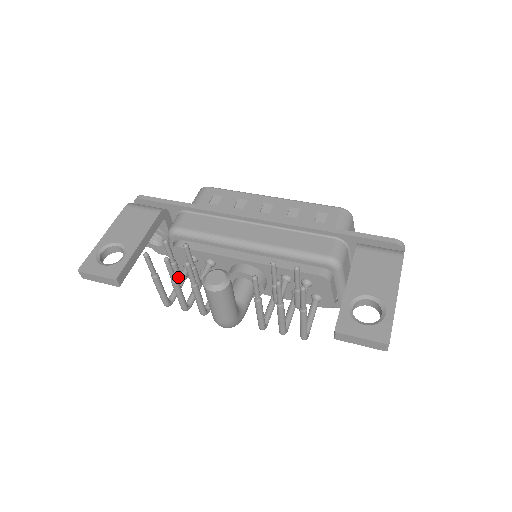
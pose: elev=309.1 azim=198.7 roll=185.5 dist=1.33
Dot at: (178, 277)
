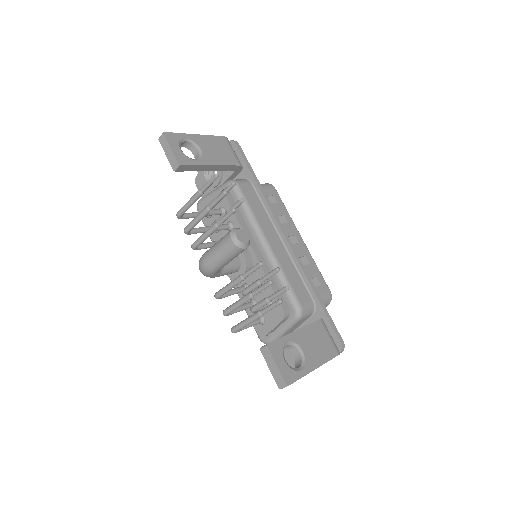
Dot at: occluded
